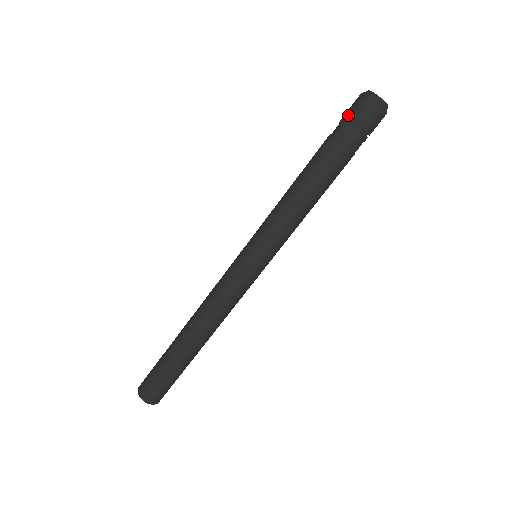
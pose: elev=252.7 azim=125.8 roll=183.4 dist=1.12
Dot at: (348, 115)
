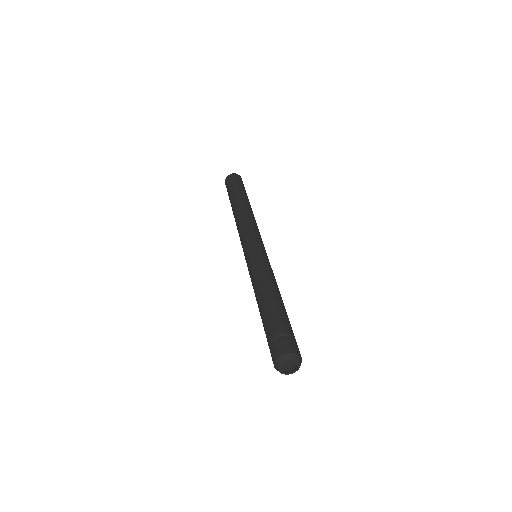
Dot at: (270, 351)
